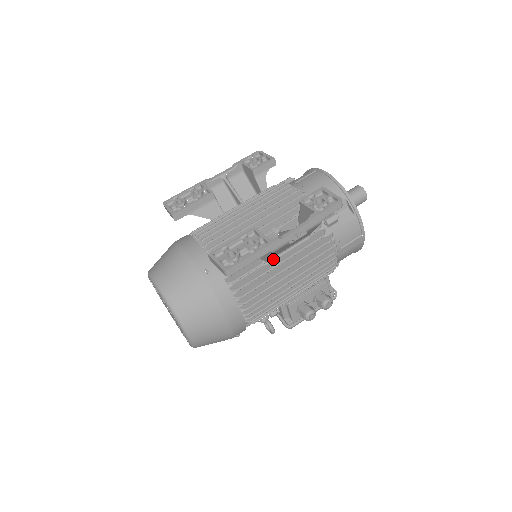
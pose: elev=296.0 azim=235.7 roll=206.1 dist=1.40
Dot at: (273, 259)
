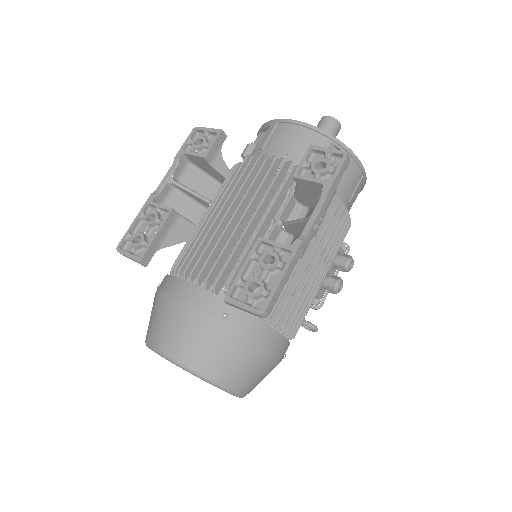
Dot at: occluded
